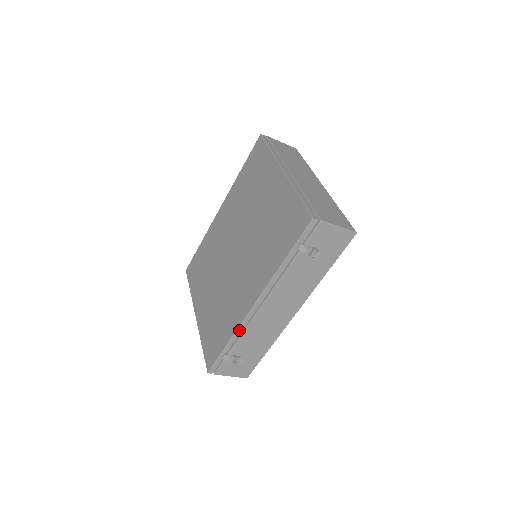
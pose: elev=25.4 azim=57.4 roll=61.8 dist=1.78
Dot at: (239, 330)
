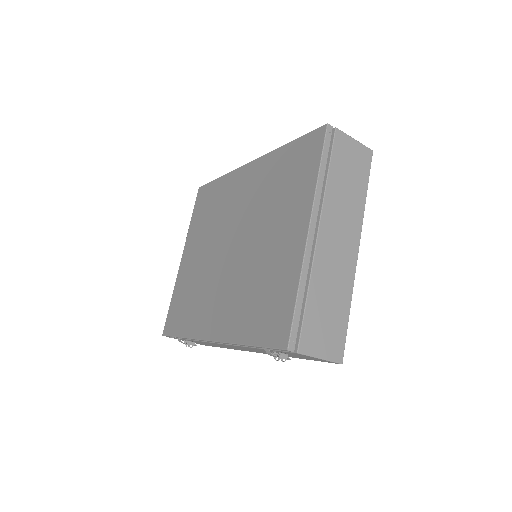
Dot at: (194, 339)
